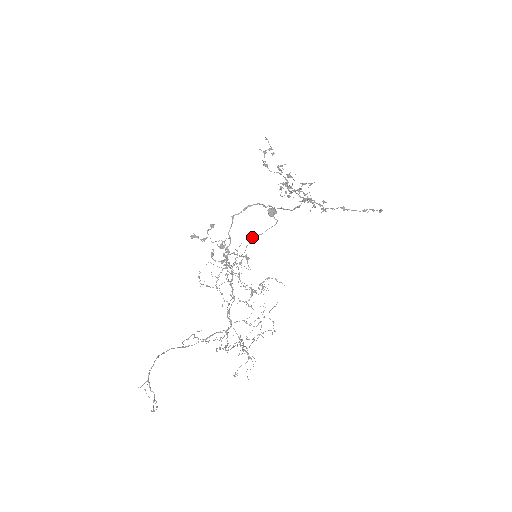
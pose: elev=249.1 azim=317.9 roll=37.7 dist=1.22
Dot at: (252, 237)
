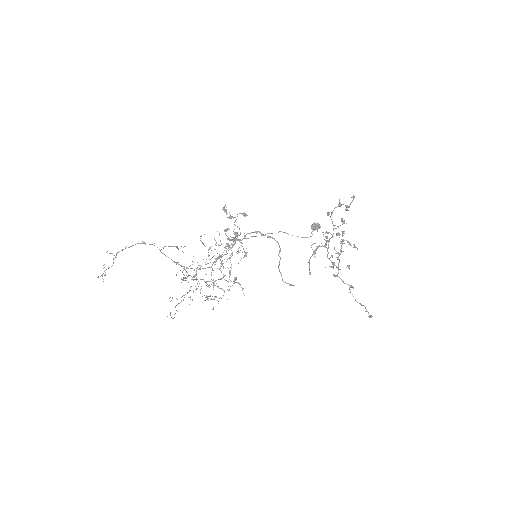
Dot at: (280, 231)
